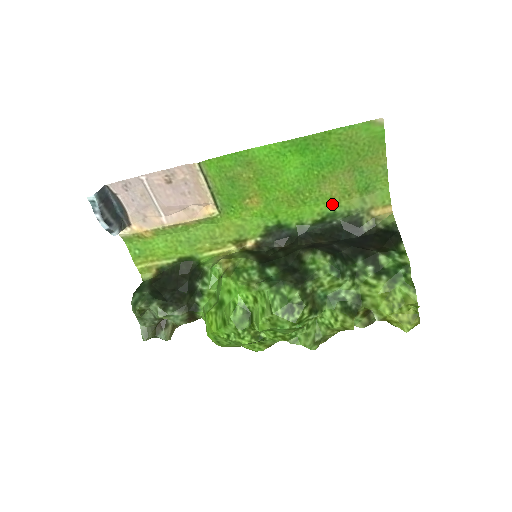
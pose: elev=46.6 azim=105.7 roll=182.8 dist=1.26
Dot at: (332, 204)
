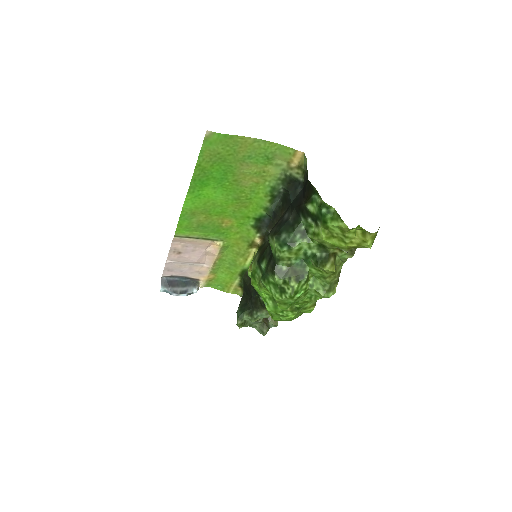
Dot at: (264, 185)
